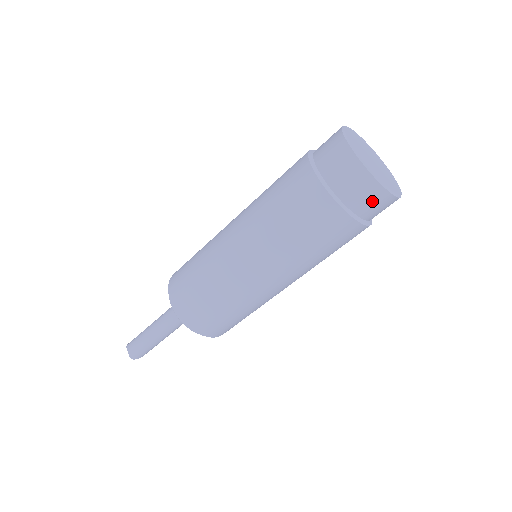
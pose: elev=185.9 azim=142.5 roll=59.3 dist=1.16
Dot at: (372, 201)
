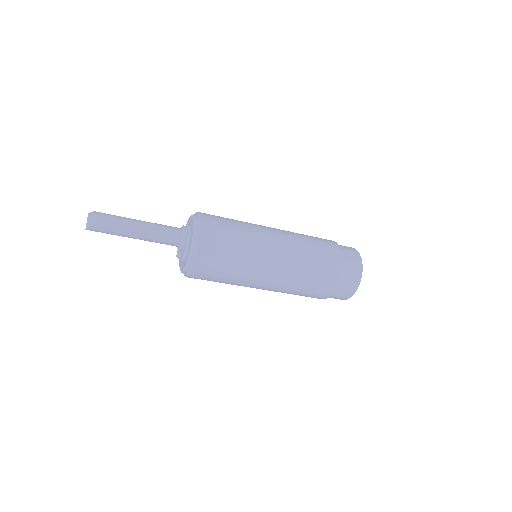
Dot at: (334, 298)
